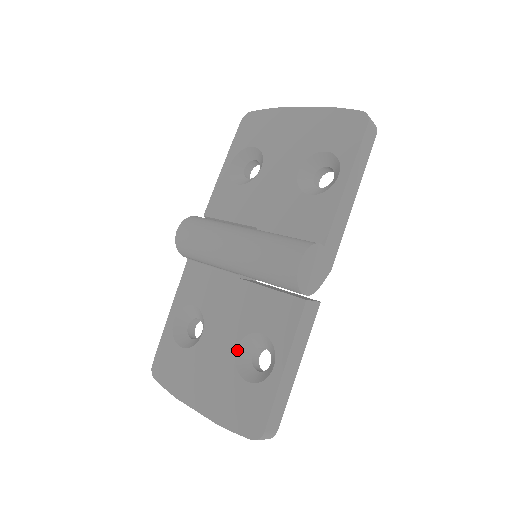
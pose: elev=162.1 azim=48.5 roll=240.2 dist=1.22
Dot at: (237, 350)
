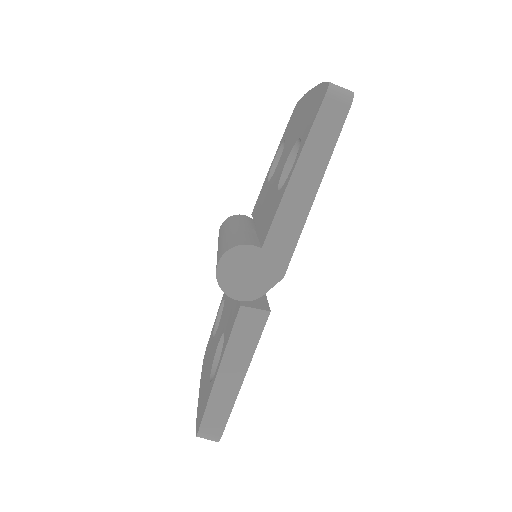
Dot at: (218, 347)
